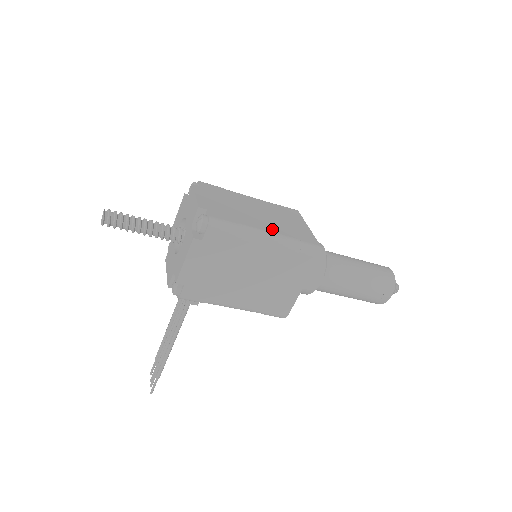
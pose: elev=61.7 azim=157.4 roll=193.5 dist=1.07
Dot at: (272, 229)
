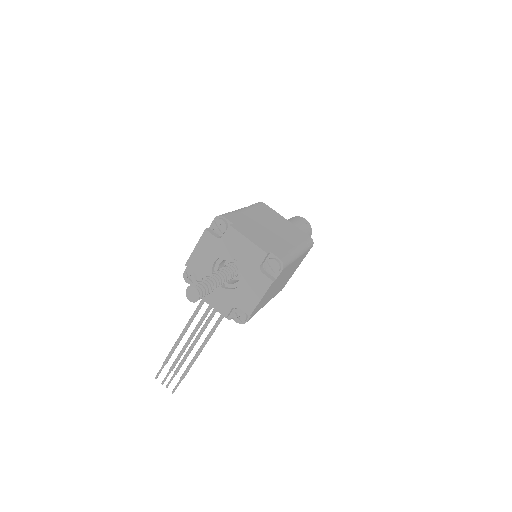
Dot at: (293, 242)
